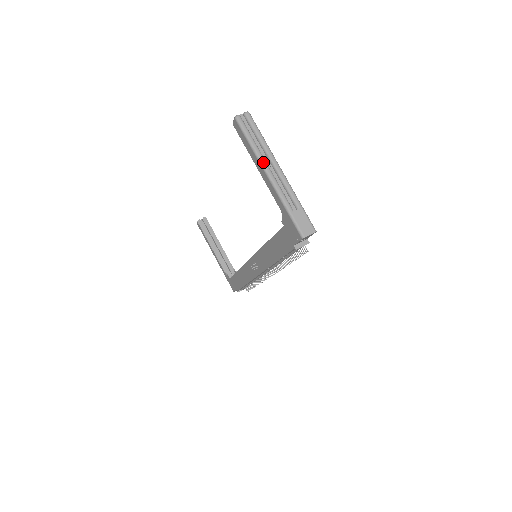
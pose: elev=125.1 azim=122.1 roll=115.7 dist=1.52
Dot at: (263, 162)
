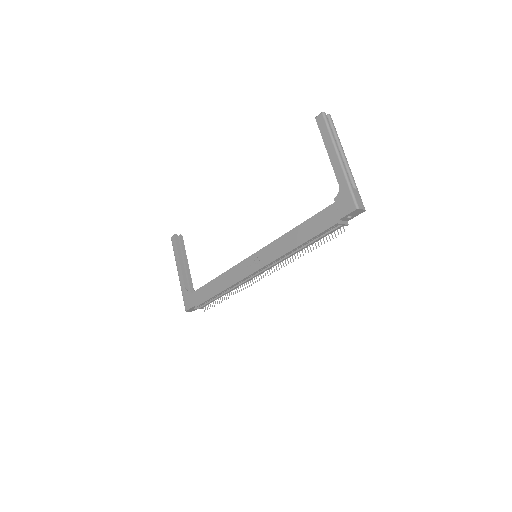
Dot at: (337, 147)
